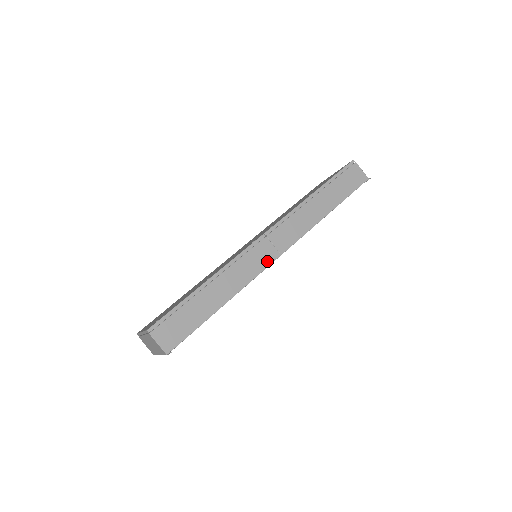
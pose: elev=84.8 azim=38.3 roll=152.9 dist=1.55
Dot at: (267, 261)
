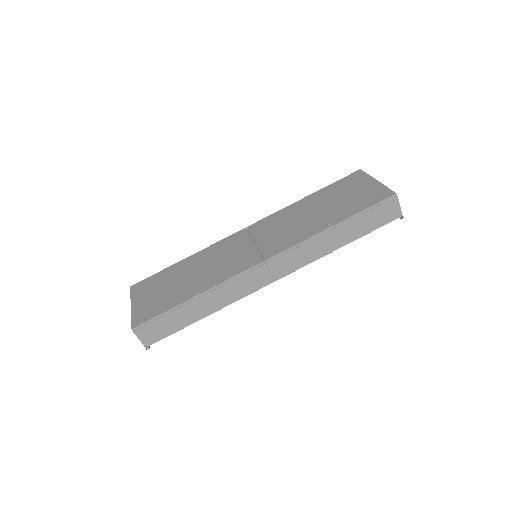
Dot at: (259, 285)
